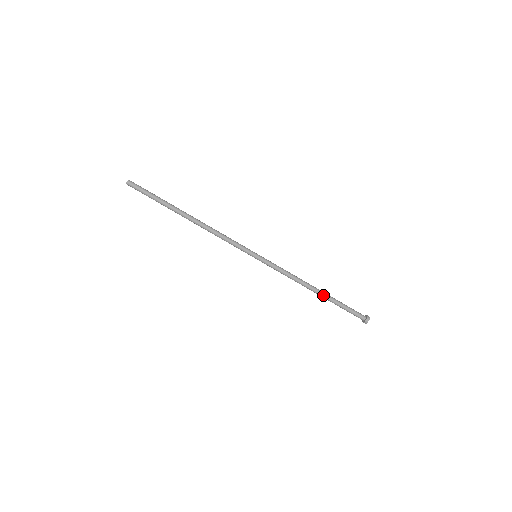
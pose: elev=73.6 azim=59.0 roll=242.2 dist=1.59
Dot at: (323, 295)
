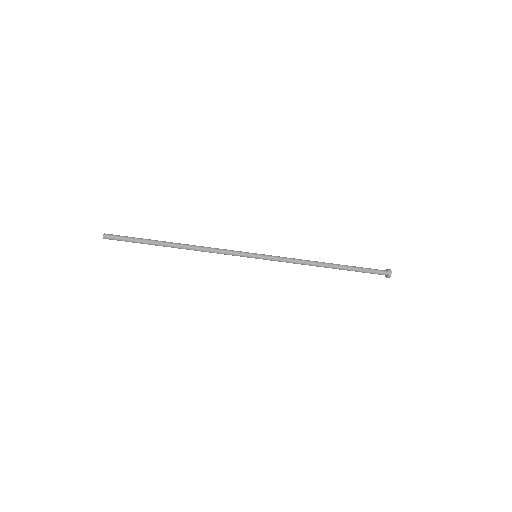
Dot at: (336, 268)
